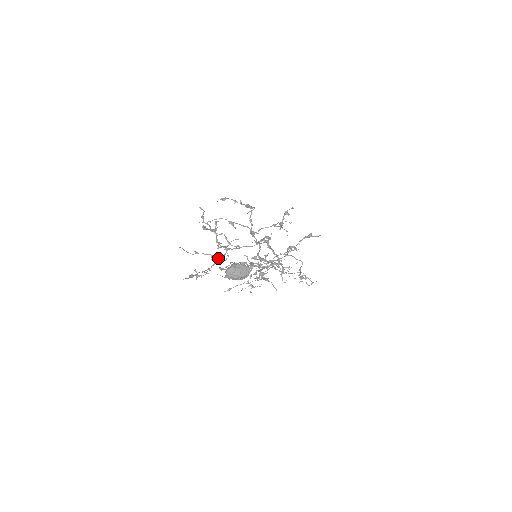
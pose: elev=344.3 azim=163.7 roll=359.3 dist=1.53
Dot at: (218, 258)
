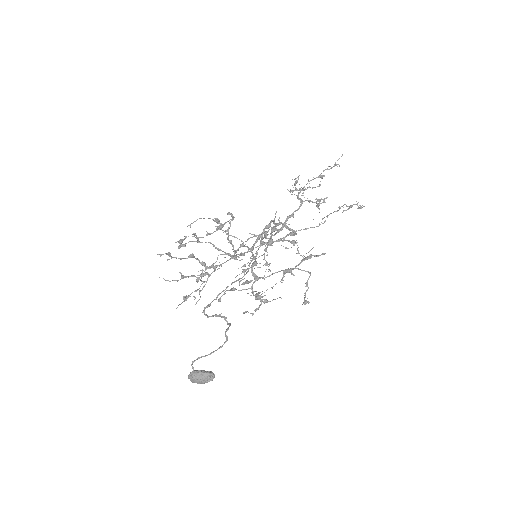
Dot at: (207, 278)
